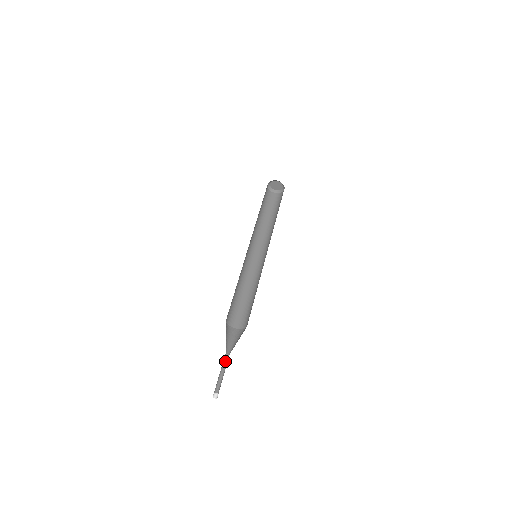
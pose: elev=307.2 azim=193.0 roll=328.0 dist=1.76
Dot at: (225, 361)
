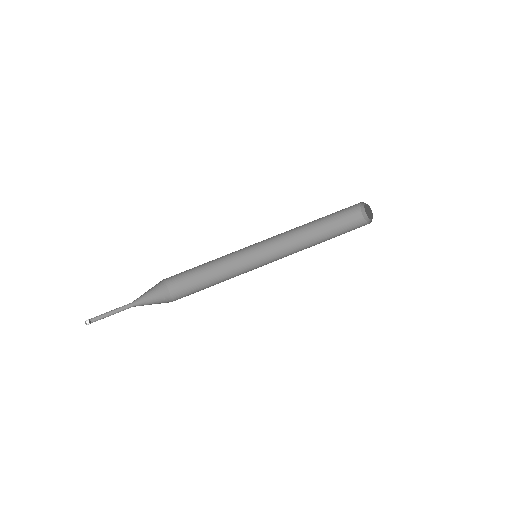
Dot at: (124, 306)
